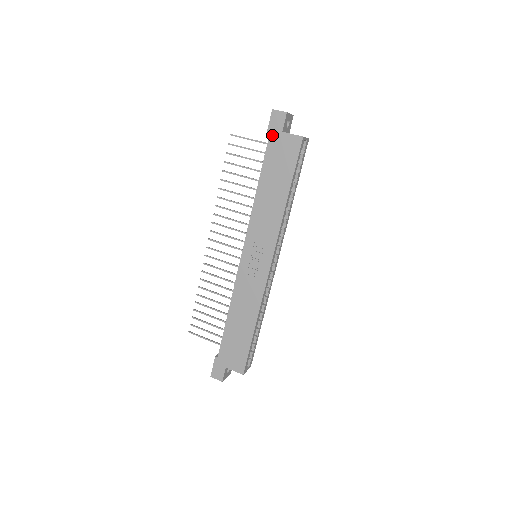
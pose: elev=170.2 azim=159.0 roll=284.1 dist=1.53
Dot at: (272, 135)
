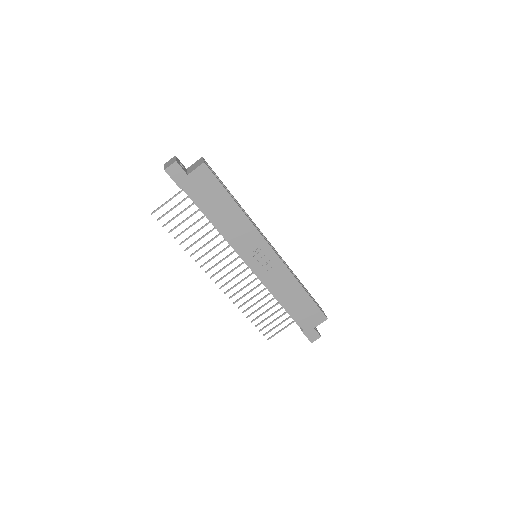
Dot at: (184, 184)
